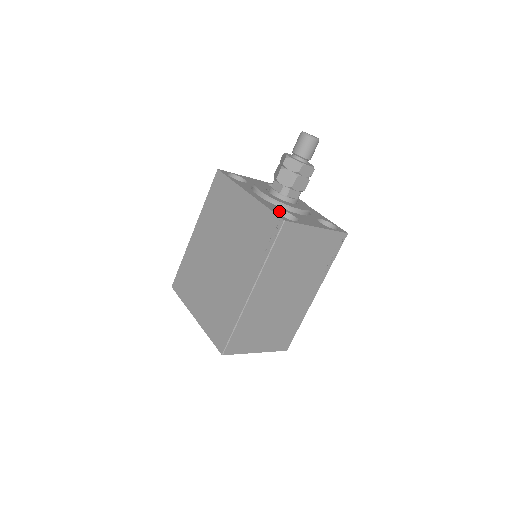
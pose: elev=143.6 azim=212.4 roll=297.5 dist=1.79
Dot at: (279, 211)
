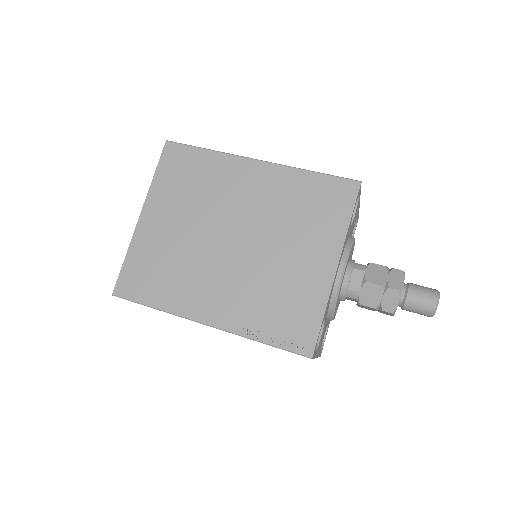
Dot at: occluded
